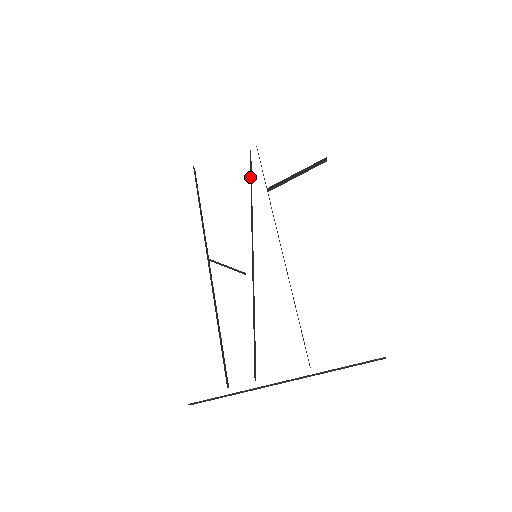
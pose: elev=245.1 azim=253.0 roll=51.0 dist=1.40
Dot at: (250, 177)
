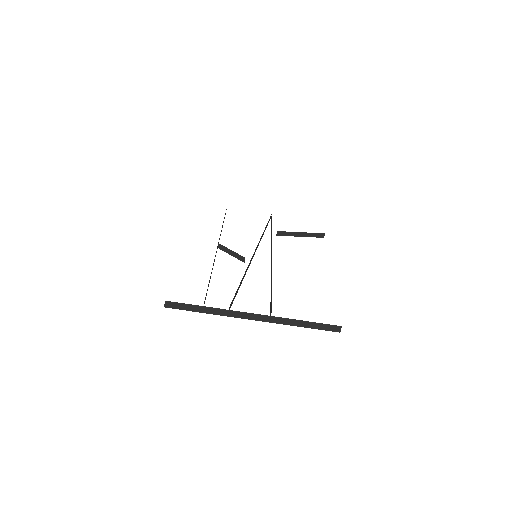
Dot at: occluded
